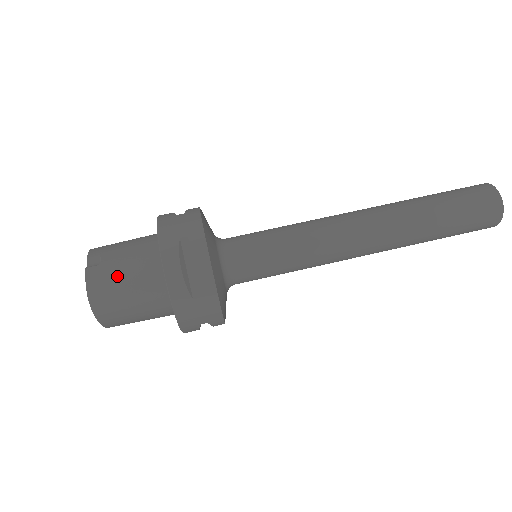
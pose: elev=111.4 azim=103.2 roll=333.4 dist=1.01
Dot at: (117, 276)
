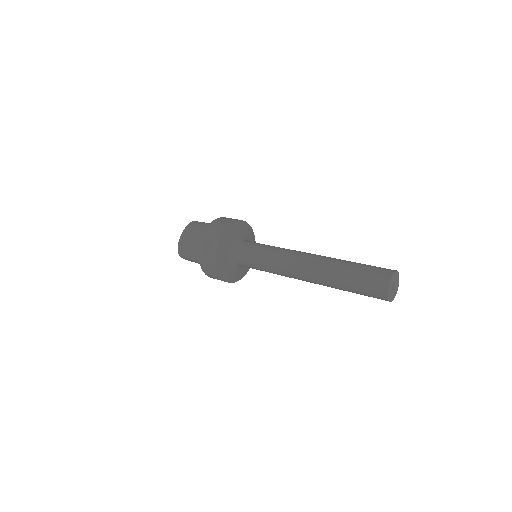
Dot at: occluded
